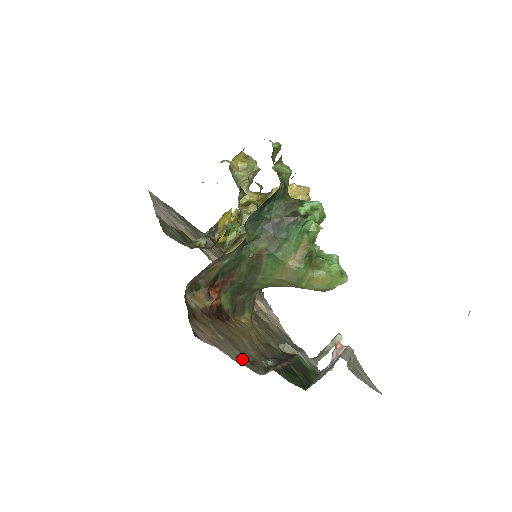
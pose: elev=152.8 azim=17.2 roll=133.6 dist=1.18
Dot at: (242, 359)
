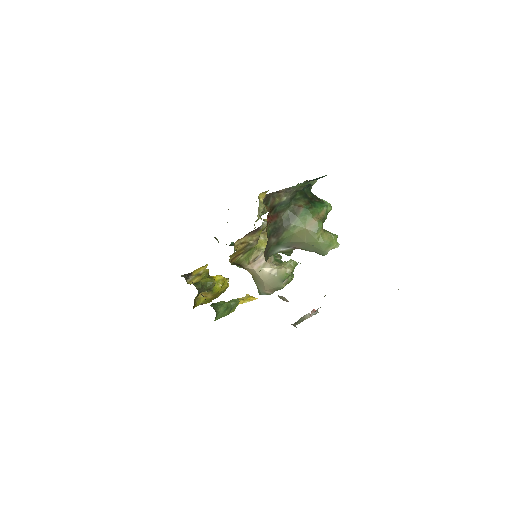
Dot at: occluded
